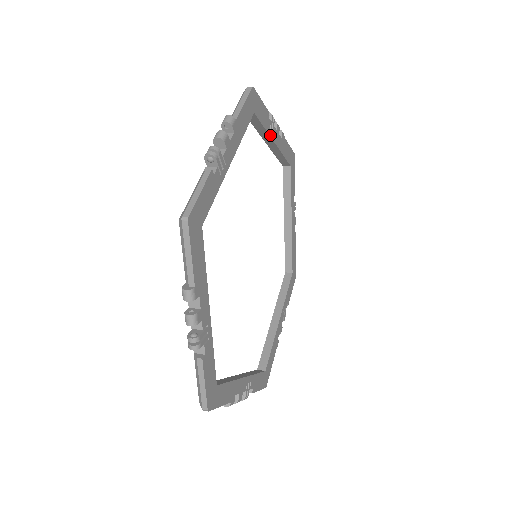
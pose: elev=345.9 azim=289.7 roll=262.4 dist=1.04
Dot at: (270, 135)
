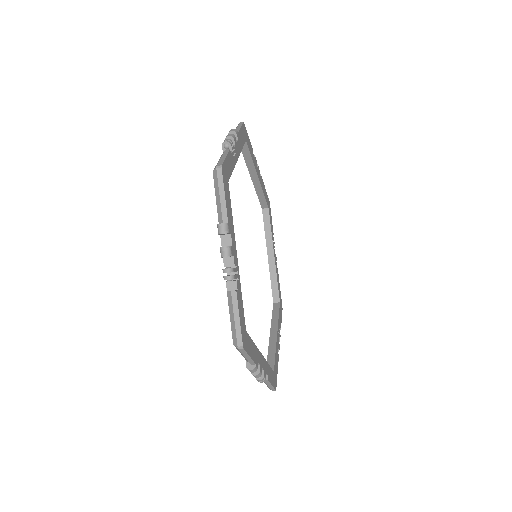
Dot at: (255, 168)
